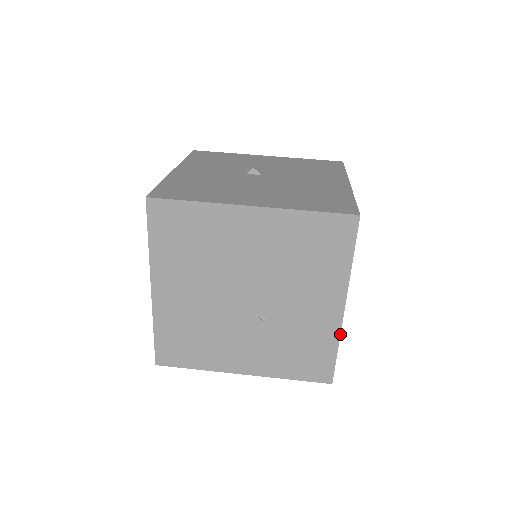
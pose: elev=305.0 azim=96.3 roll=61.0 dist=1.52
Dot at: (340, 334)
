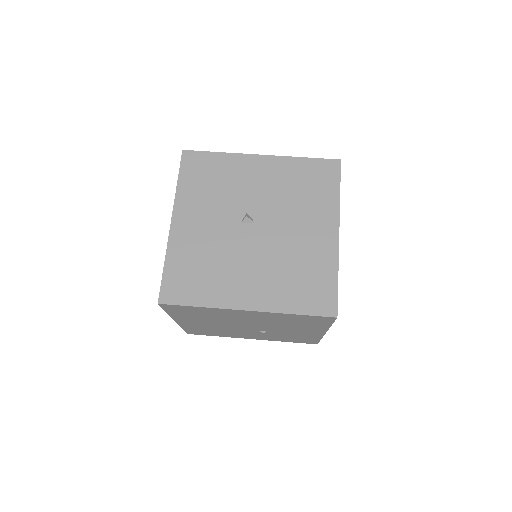
Dot at: (322, 337)
